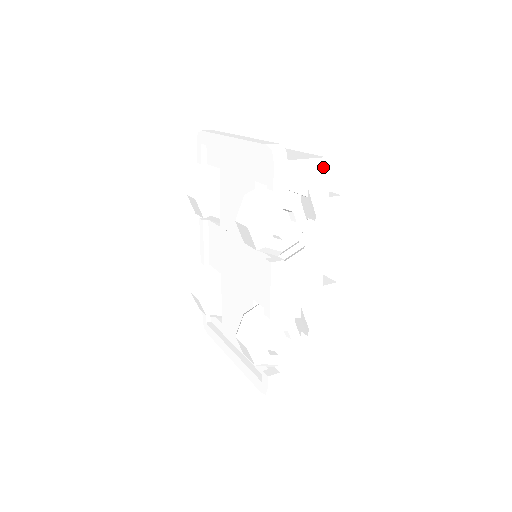
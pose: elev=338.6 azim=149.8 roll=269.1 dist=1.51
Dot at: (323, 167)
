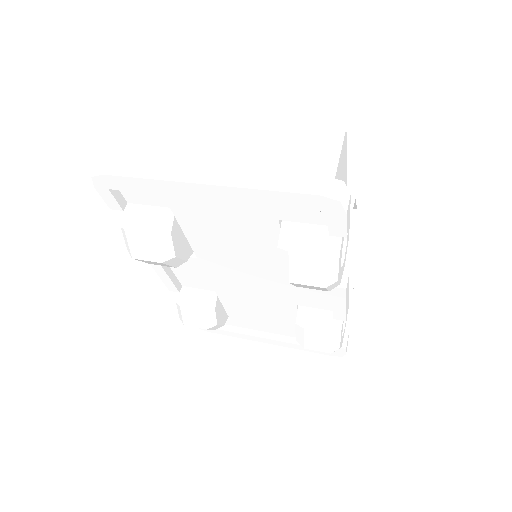
Dot at: (344, 145)
